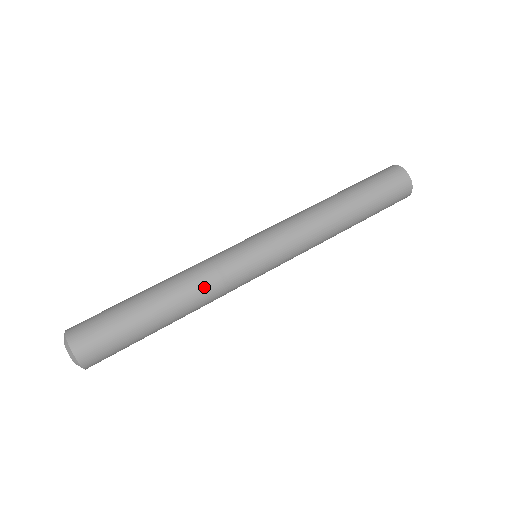
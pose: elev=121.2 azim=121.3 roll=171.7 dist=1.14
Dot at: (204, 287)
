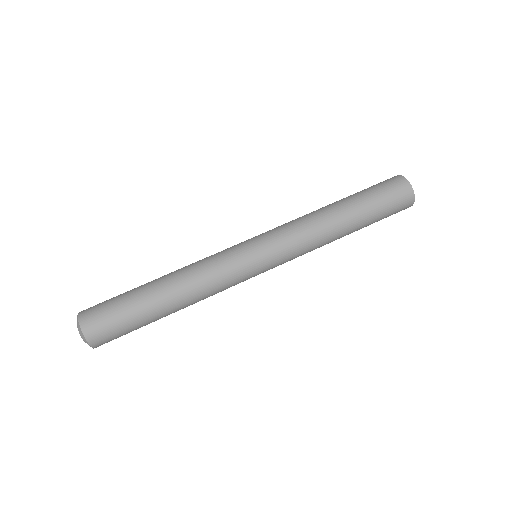
Dot at: (197, 268)
